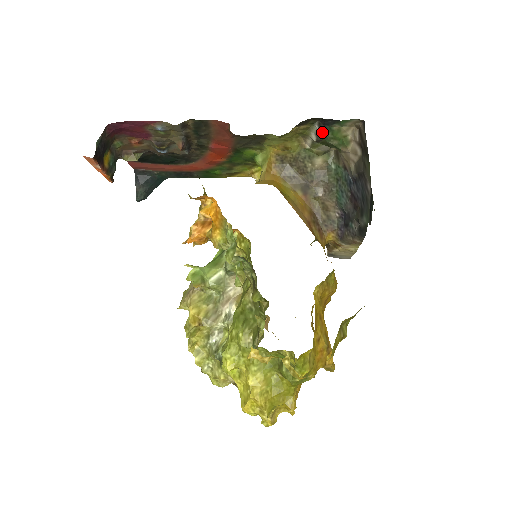
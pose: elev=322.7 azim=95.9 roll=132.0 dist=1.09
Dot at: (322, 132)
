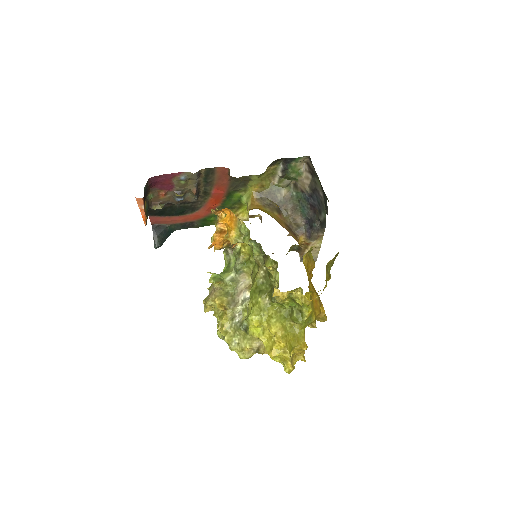
Dot at: (285, 169)
